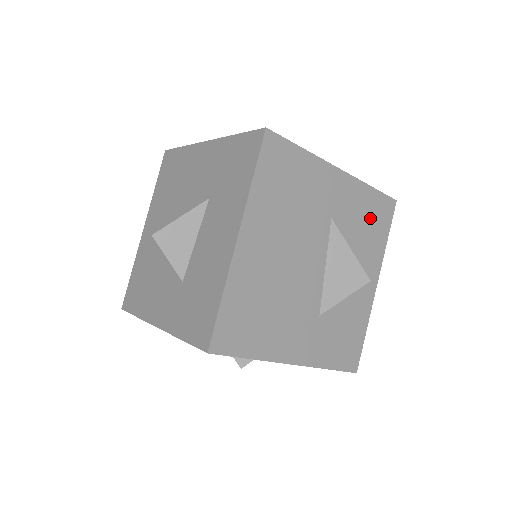
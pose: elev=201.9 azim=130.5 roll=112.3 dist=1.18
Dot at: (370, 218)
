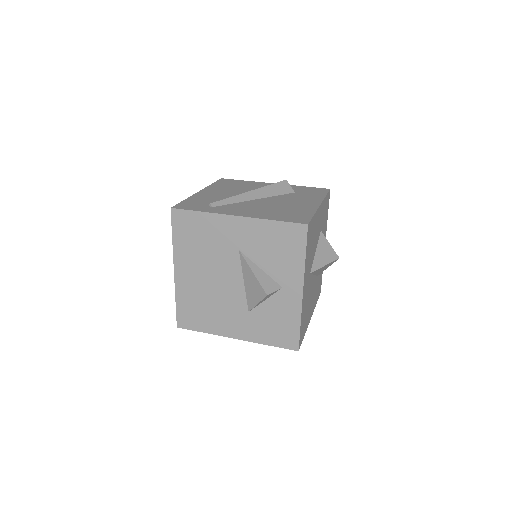
Dot at: (279, 244)
